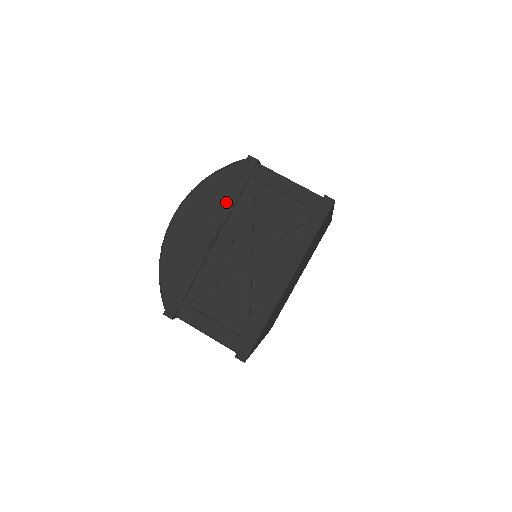
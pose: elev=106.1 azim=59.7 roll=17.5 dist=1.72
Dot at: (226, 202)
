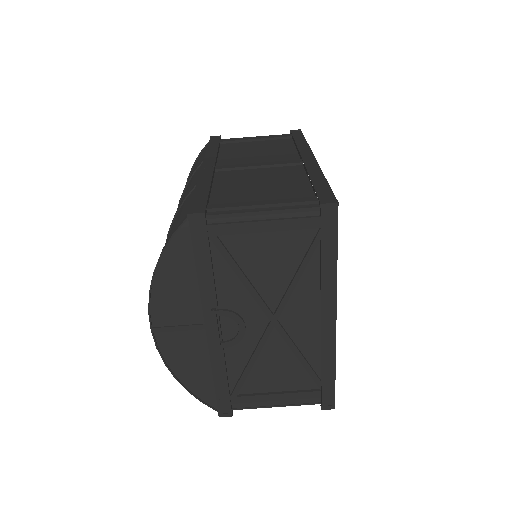
Dot at: (201, 283)
